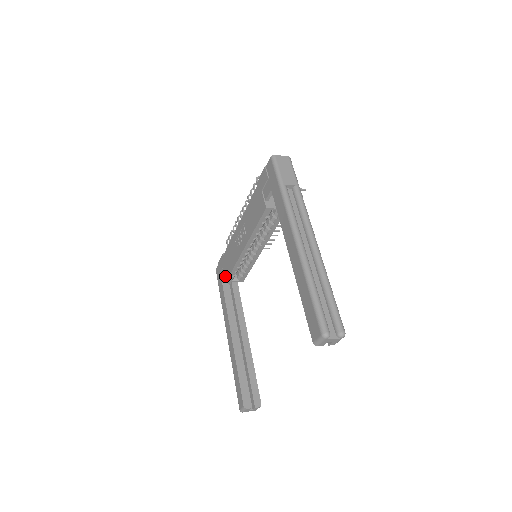
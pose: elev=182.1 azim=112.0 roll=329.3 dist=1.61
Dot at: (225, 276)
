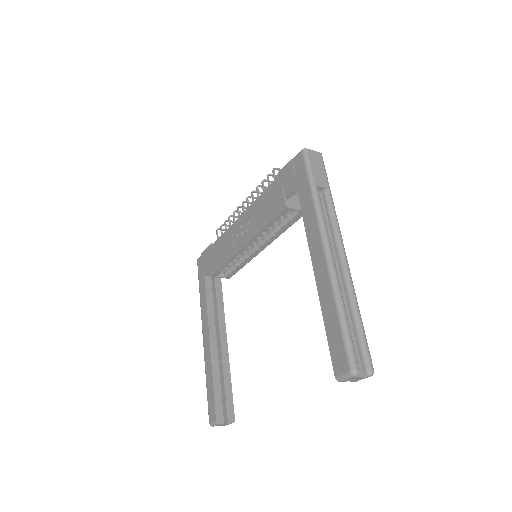
Dot at: (211, 270)
